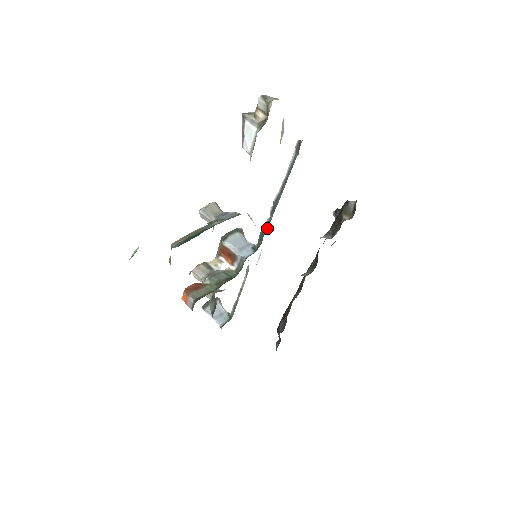
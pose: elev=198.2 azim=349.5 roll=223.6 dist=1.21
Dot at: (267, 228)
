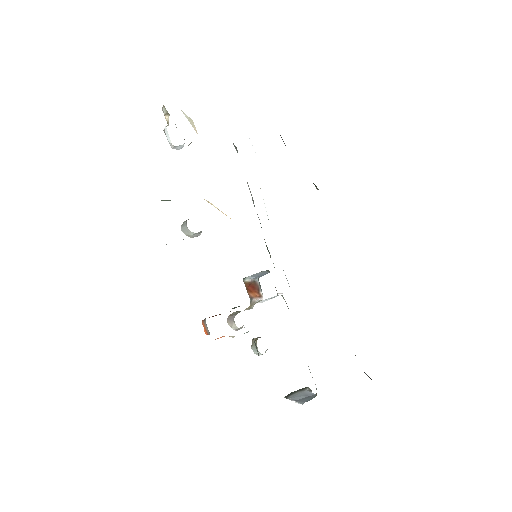
Dot at: occluded
